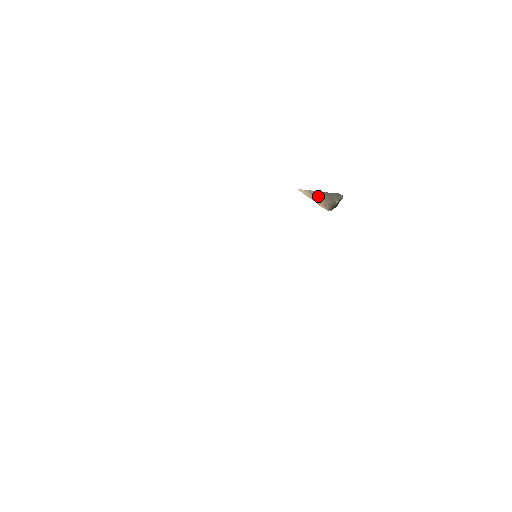
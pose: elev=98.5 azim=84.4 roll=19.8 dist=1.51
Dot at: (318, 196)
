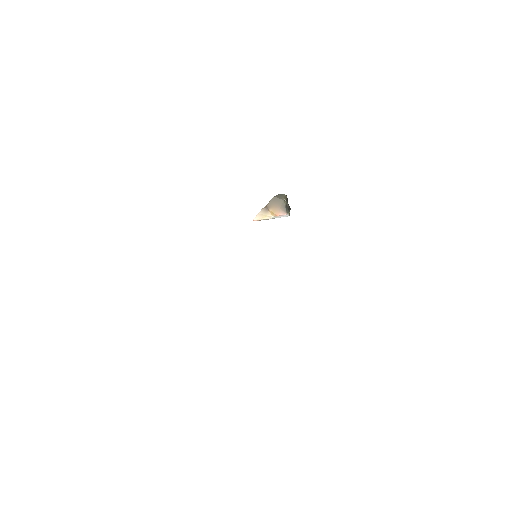
Dot at: (270, 208)
